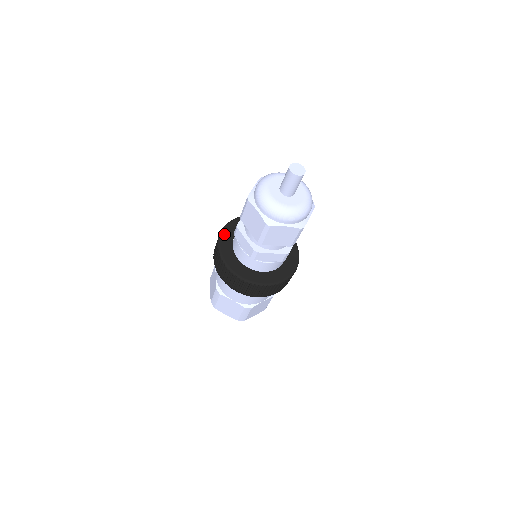
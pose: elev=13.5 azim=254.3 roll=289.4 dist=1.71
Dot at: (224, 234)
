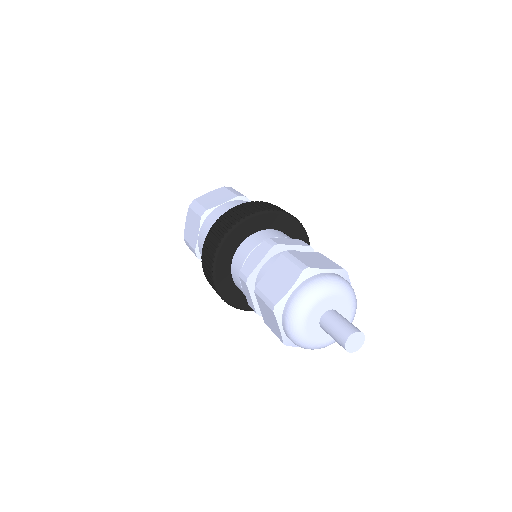
Dot at: (226, 244)
